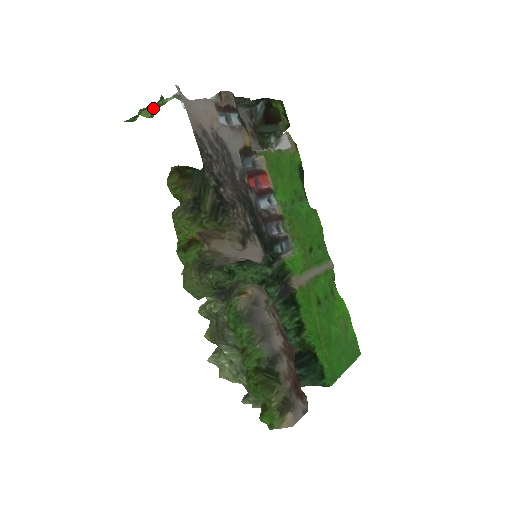
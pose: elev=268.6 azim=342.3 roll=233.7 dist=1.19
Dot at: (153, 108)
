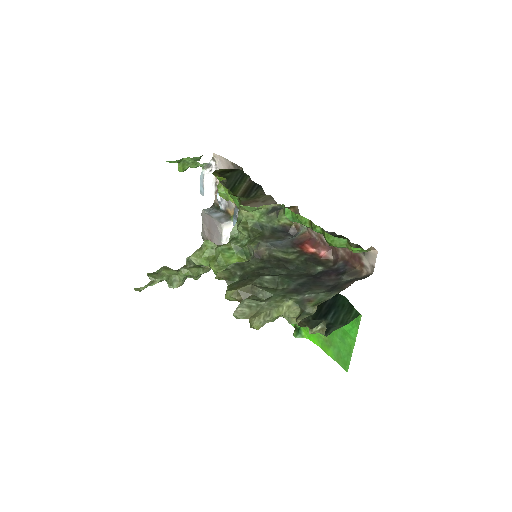
Dot at: (187, 165)
